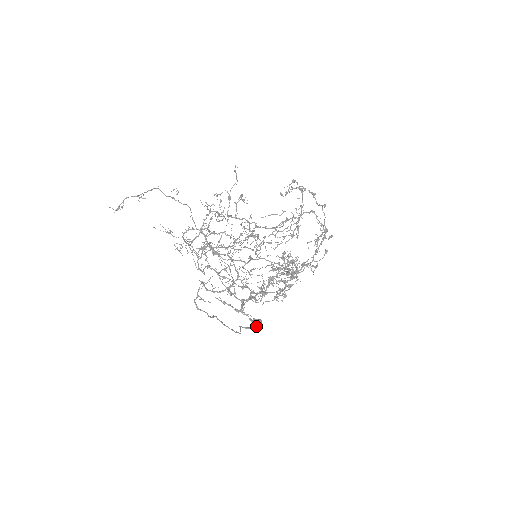
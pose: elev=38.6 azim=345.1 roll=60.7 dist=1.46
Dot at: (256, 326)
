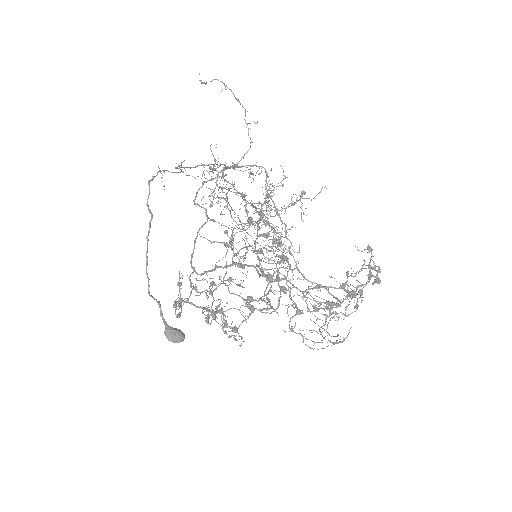
Dot at: (172, 329)
